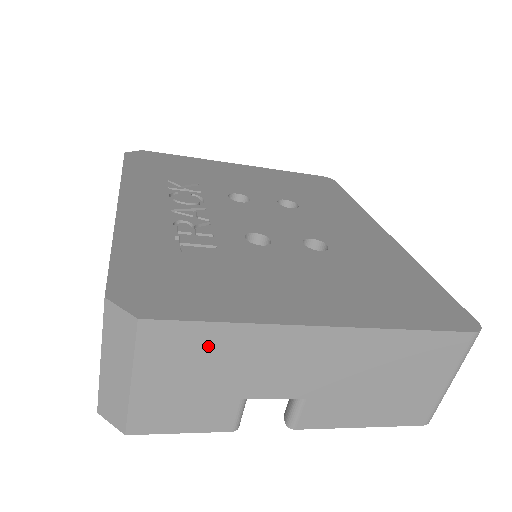
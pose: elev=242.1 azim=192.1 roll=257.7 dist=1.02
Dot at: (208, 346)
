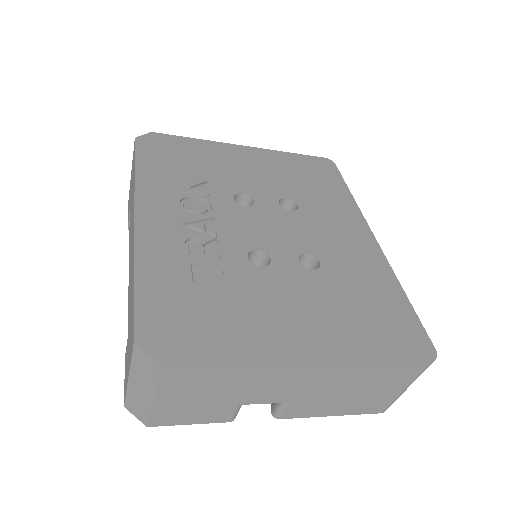
Dot at: (215, 378)
